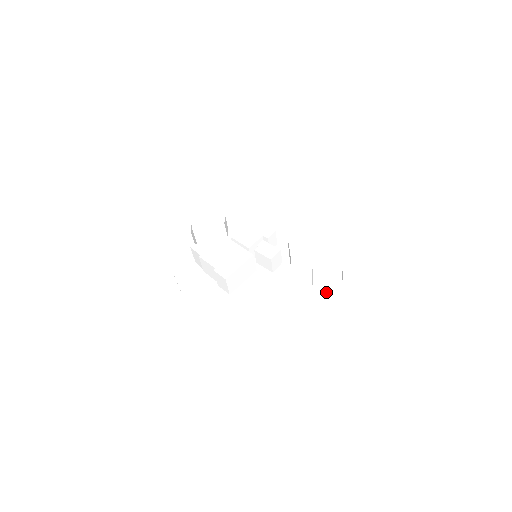
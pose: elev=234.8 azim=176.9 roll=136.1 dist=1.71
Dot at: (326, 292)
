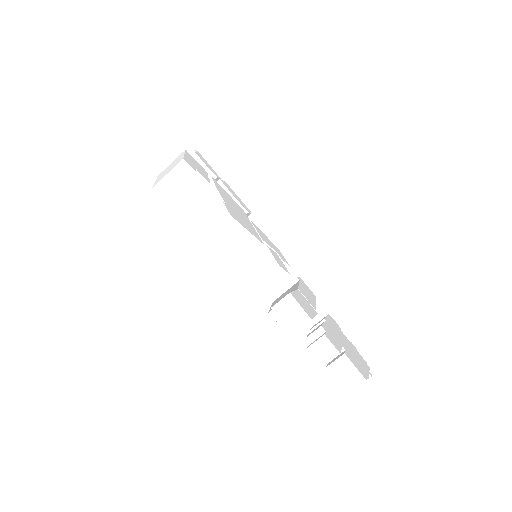
Dot at: (313, 347)
